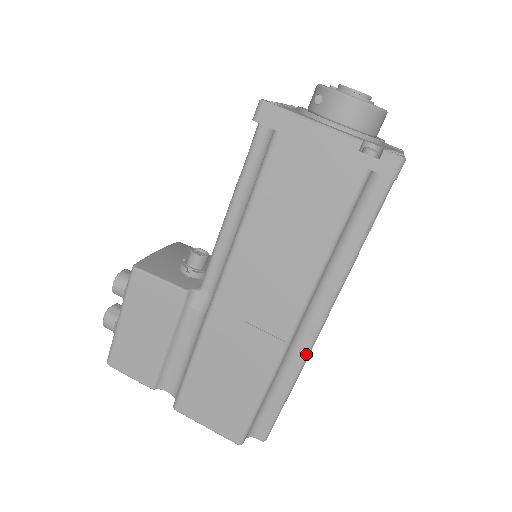
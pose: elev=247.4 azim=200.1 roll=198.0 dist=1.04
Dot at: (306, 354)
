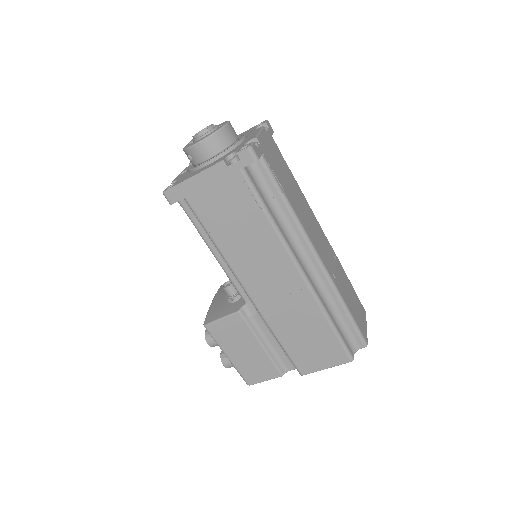
Dot at: (329, 281)
